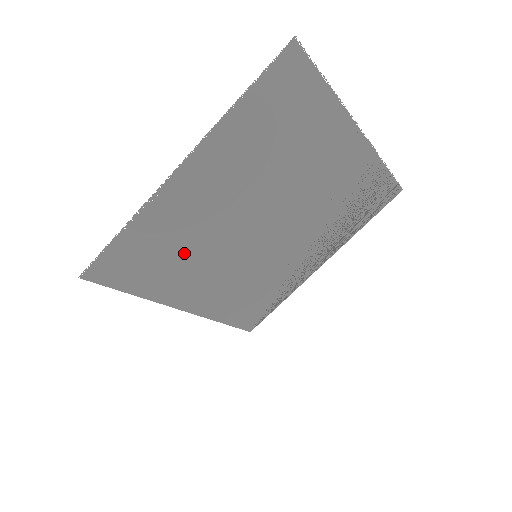
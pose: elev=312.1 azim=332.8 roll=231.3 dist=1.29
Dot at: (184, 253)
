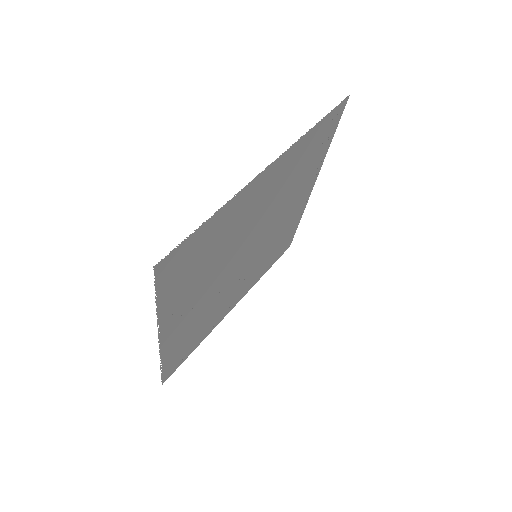
Dot at: (207, 318)
